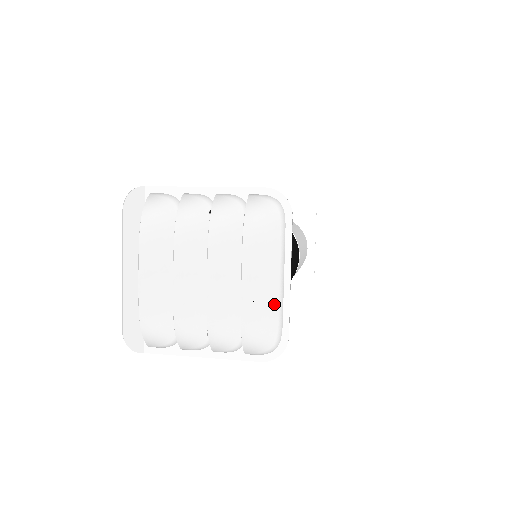
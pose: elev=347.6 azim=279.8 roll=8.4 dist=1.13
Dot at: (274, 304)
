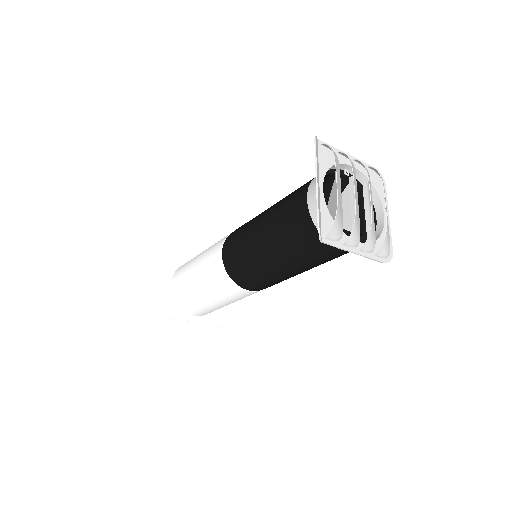
Dot at: (388, 227)
